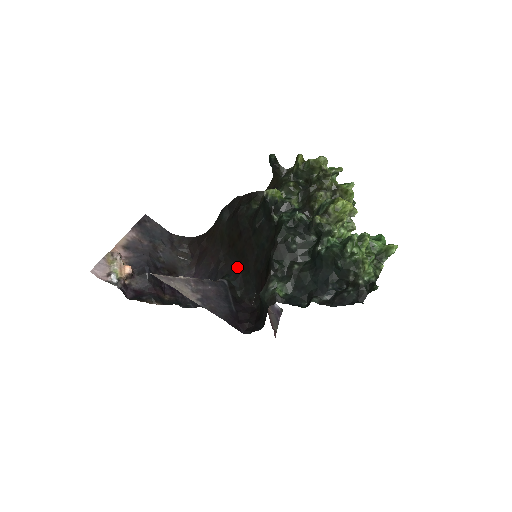
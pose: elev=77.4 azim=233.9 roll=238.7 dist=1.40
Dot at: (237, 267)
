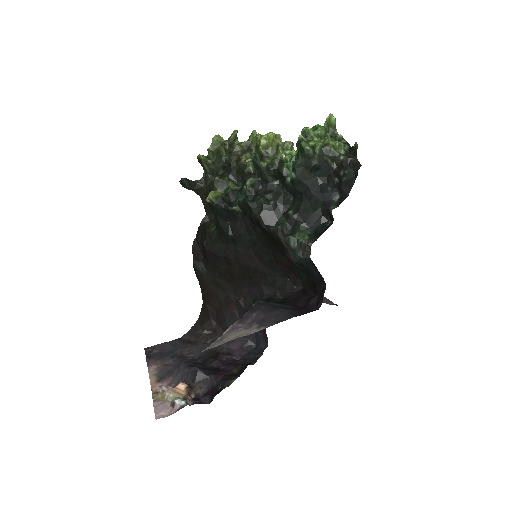
Dot at: (253, 286)
